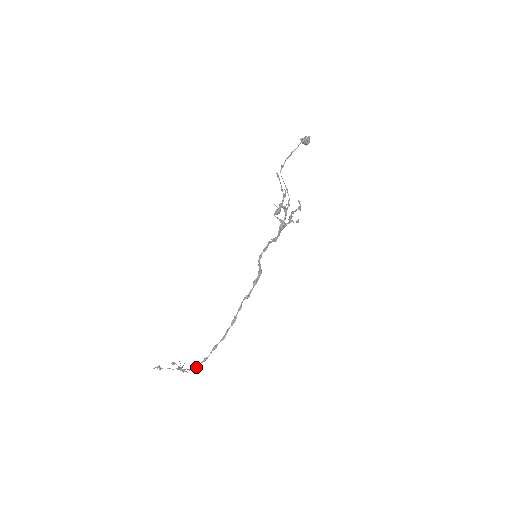
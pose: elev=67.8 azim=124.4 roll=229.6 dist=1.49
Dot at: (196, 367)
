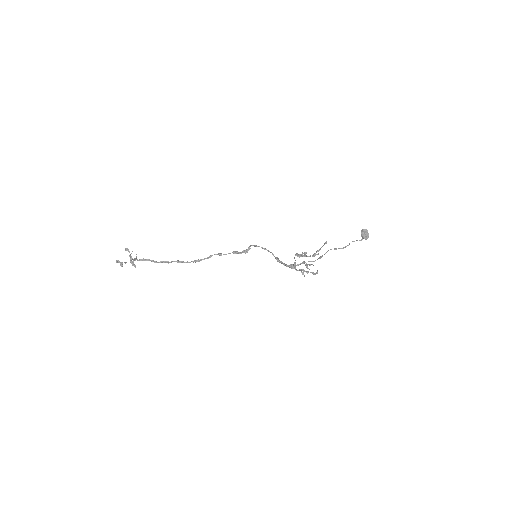
Dot at: occluded
